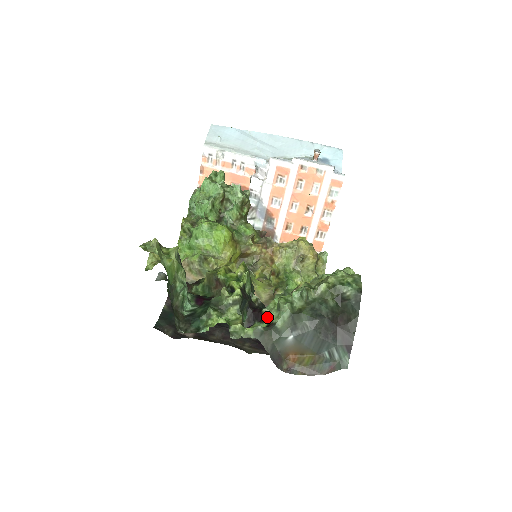
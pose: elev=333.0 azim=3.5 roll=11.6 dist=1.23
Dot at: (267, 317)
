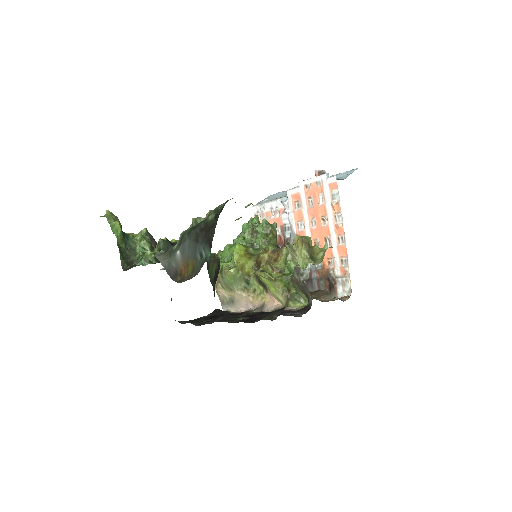
Dot at: occluded
